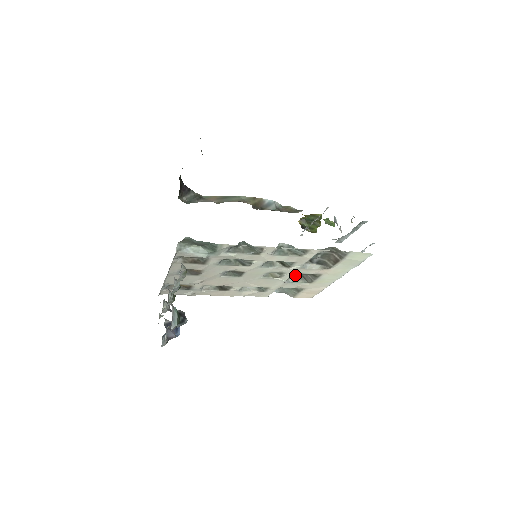
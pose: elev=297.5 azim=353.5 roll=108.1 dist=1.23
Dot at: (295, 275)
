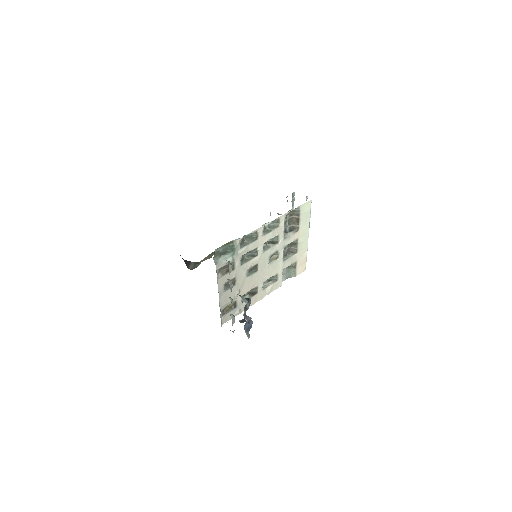
Dot at: (285, 253)
